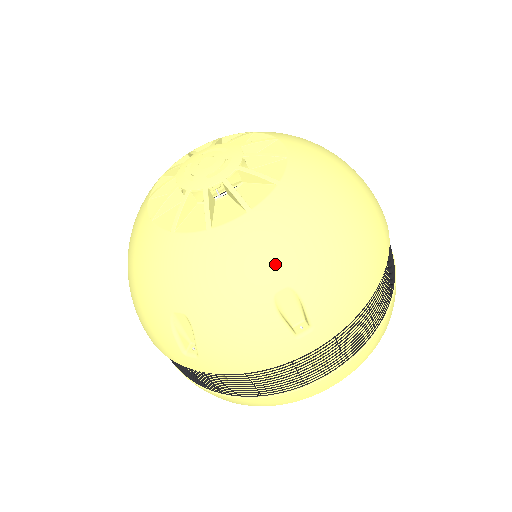
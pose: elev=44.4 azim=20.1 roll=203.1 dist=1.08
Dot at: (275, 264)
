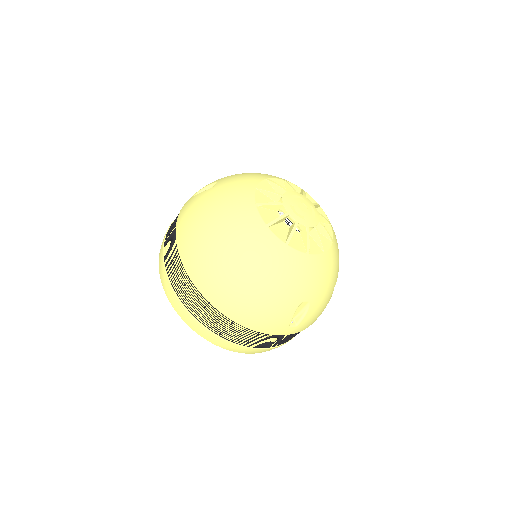
Dot at: (338, 268)
